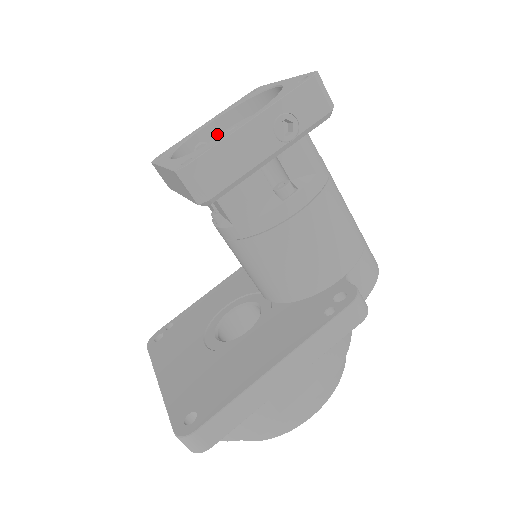
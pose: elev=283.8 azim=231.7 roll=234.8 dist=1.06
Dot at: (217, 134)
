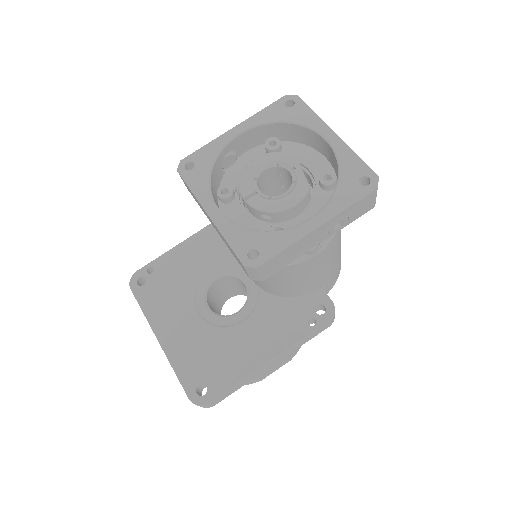
Dot at: (245, 142)
